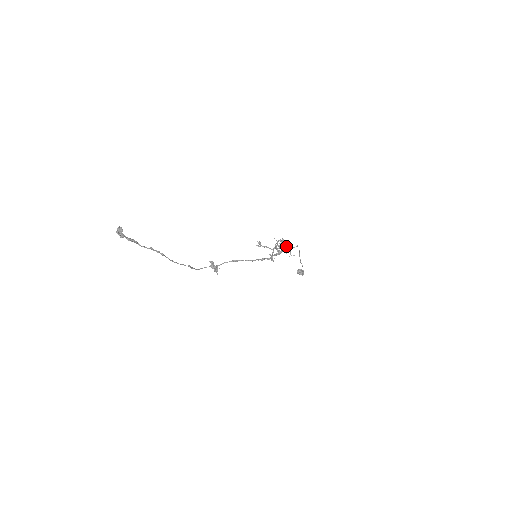
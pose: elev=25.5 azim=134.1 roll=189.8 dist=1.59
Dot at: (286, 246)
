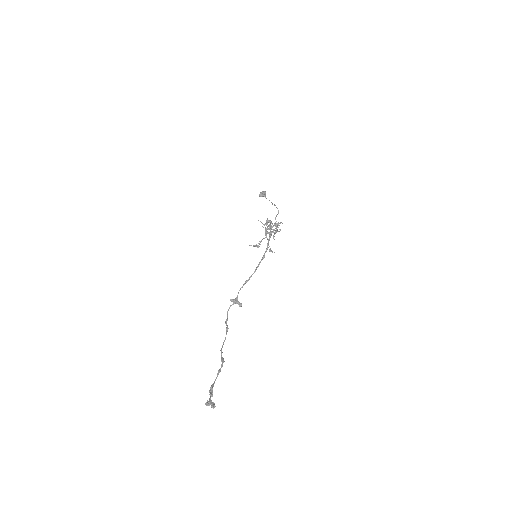
Dot at: (276, 228)
